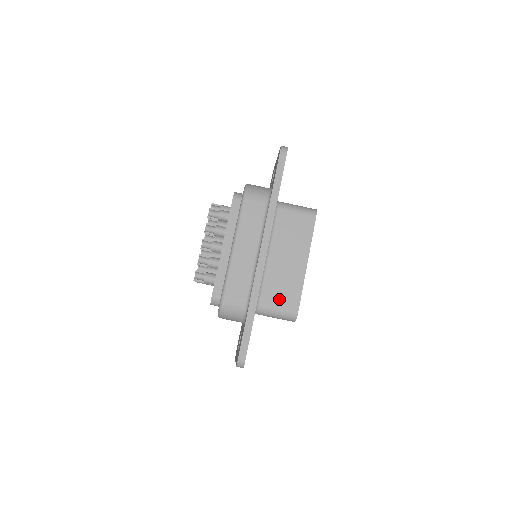
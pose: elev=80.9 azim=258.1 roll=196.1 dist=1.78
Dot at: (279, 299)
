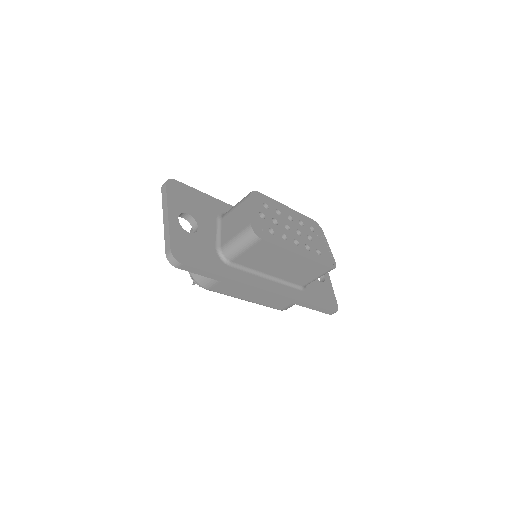
Dot at: (310, 276)
